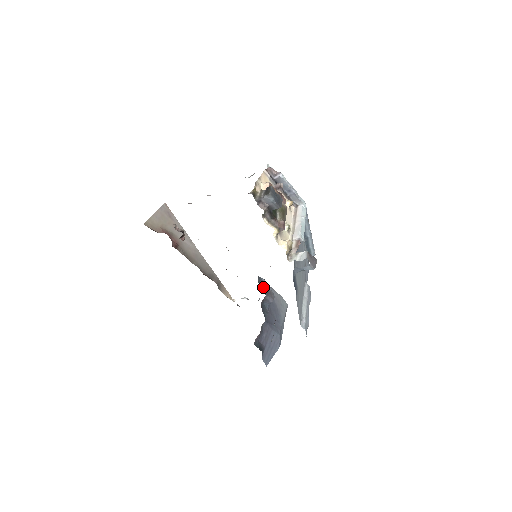
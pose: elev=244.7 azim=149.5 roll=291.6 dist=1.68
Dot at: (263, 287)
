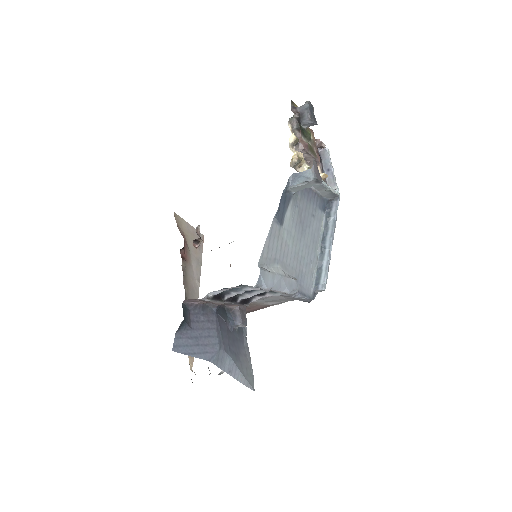
Dot at: occluded
